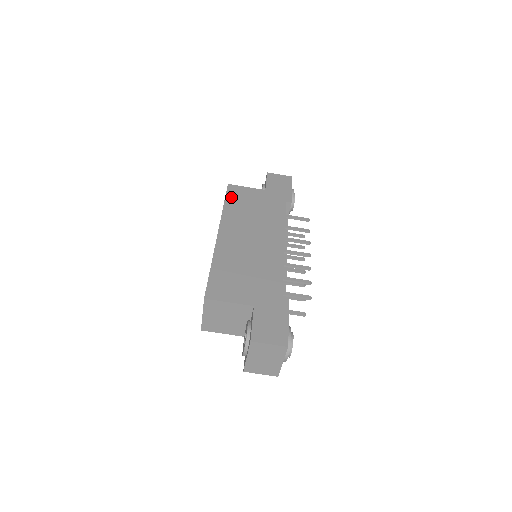
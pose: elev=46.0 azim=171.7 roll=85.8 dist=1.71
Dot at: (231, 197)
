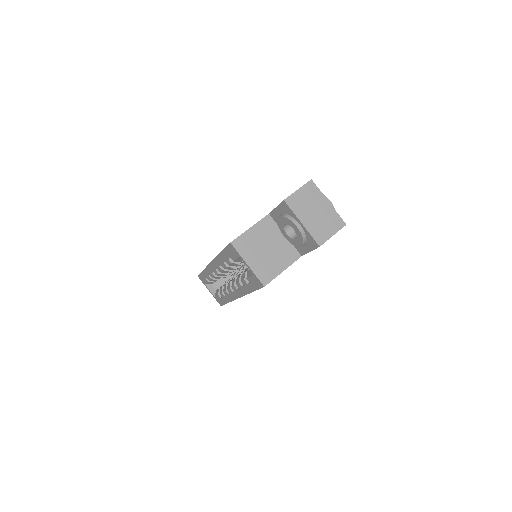
Dot at: occluded
